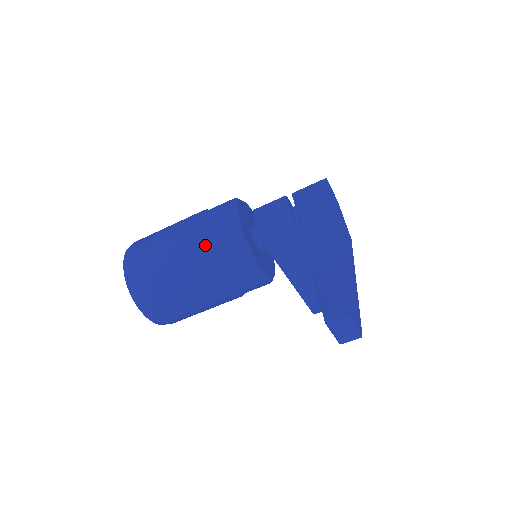
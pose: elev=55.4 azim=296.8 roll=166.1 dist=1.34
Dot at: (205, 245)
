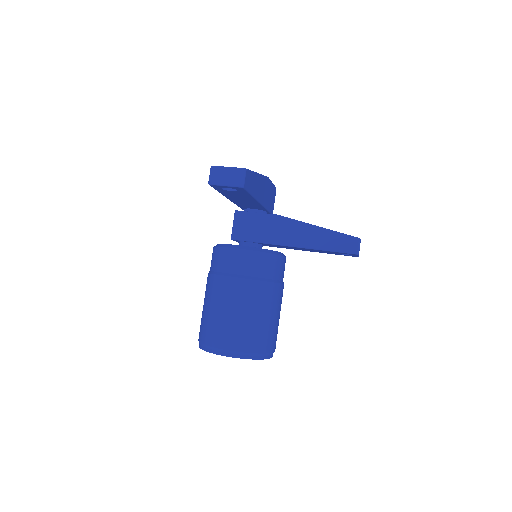
Dot at: (209, 273)
